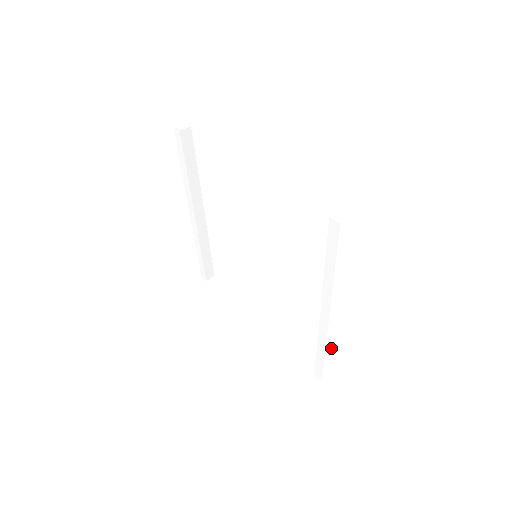
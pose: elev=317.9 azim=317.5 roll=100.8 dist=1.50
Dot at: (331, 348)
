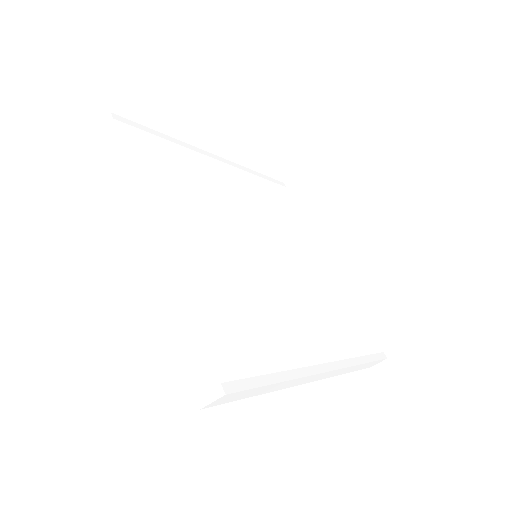
Dot at: (356, 367)
